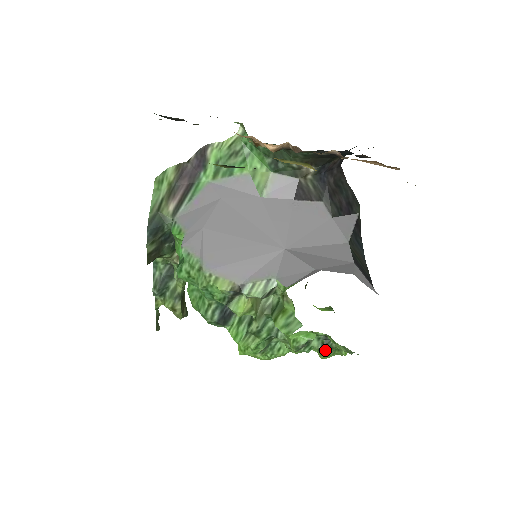
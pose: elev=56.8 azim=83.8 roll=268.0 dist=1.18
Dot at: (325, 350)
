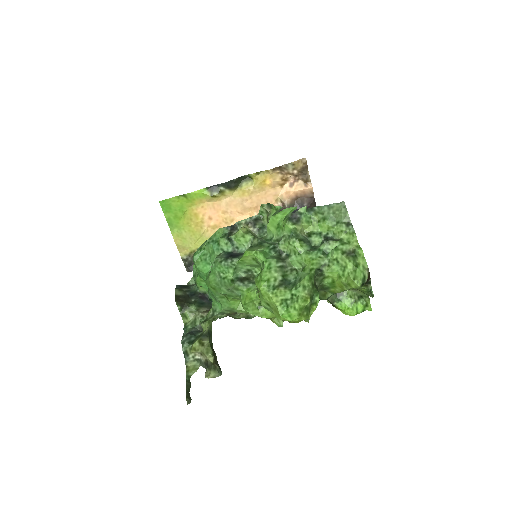
Dot at: (331, 242)
